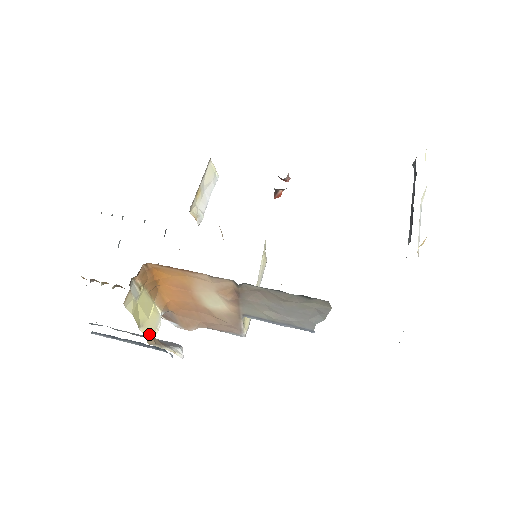
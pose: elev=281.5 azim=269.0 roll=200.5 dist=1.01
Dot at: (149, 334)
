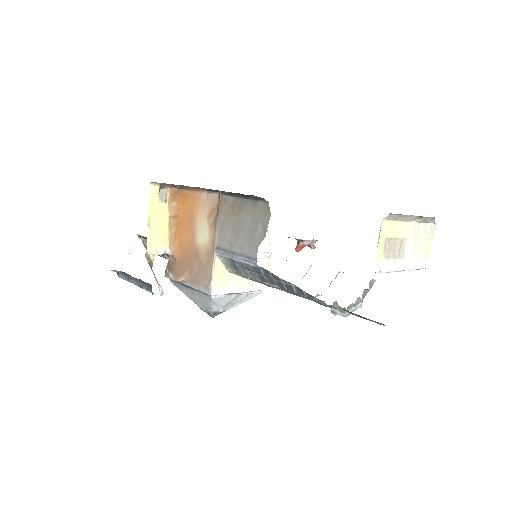
Dot at: (150, 244)
